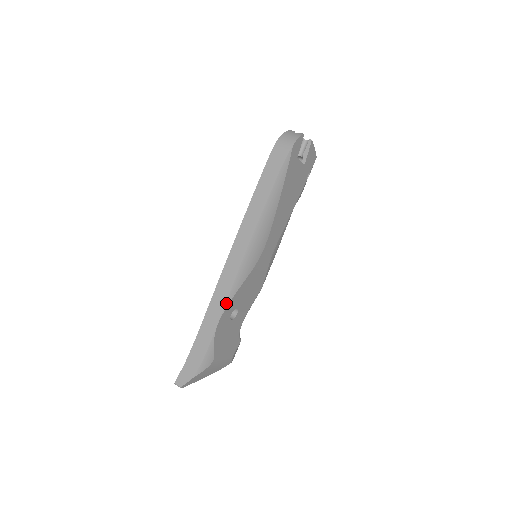
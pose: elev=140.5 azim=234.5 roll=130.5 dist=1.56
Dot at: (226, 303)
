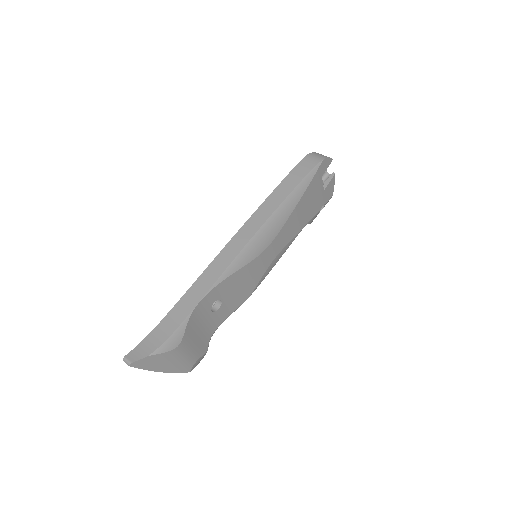
Dot at: (216, 282)
